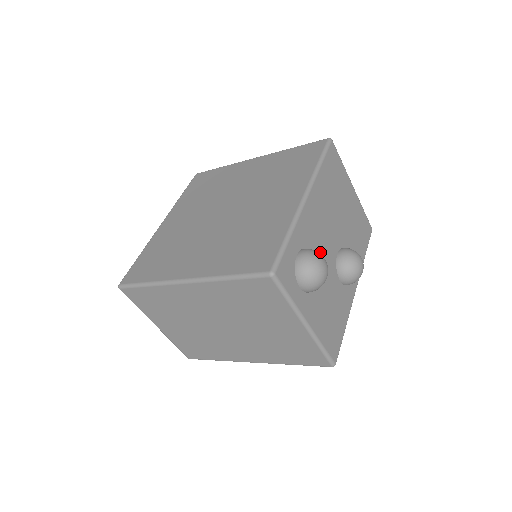
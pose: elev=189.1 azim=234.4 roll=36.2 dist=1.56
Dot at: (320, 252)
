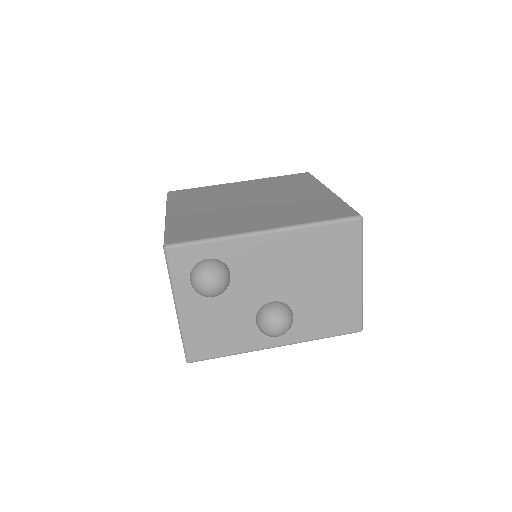
Dot at: (246, 281)
